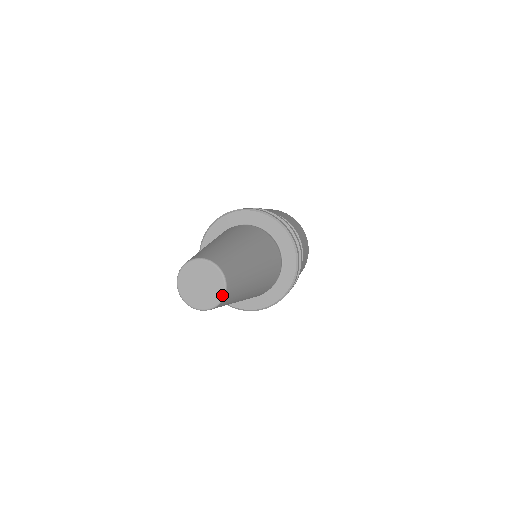
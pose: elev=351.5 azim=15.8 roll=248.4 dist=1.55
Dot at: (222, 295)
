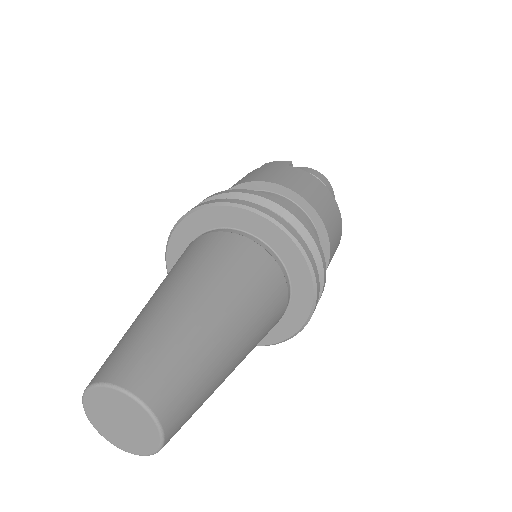
Dot at: (155, 449)
